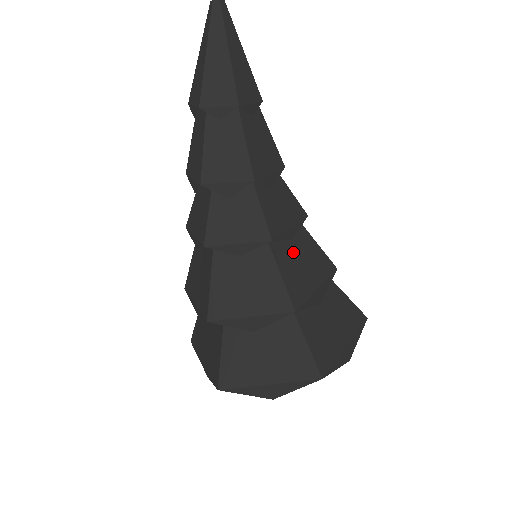
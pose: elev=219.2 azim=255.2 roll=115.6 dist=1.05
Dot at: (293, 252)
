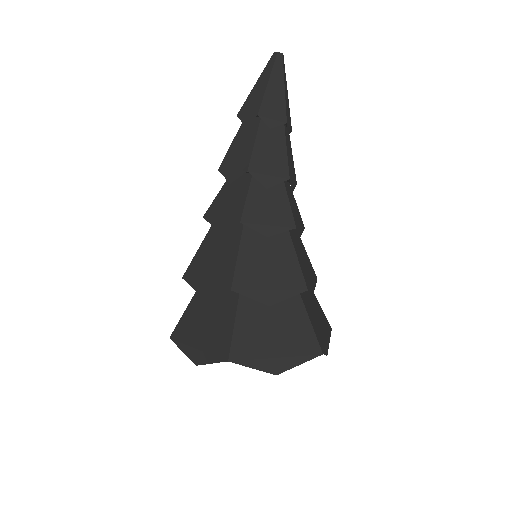
Dot at: (299, 249)
